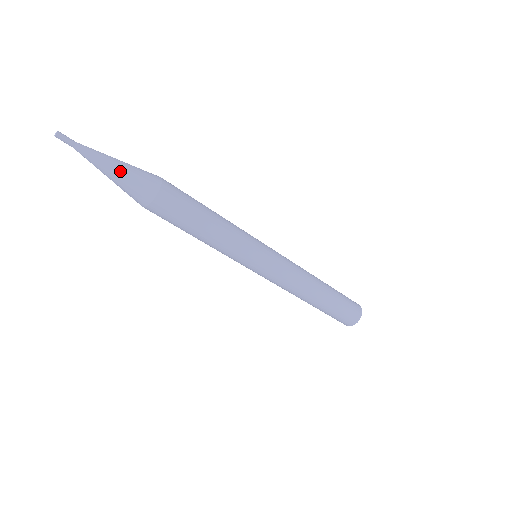
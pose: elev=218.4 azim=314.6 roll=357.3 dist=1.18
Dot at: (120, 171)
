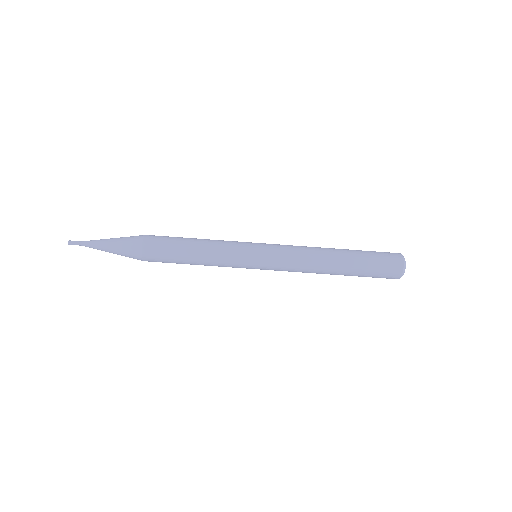
Dot at: (114, 240)
